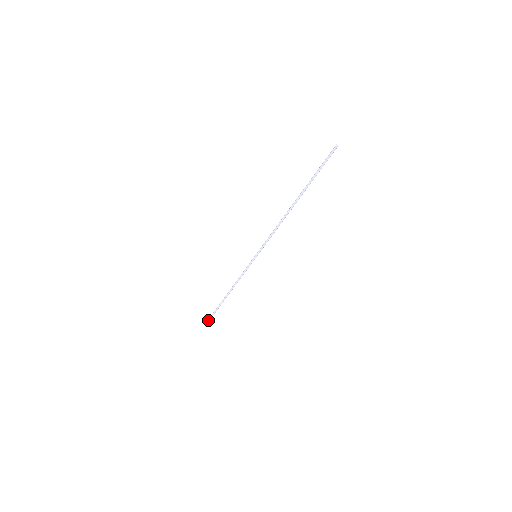
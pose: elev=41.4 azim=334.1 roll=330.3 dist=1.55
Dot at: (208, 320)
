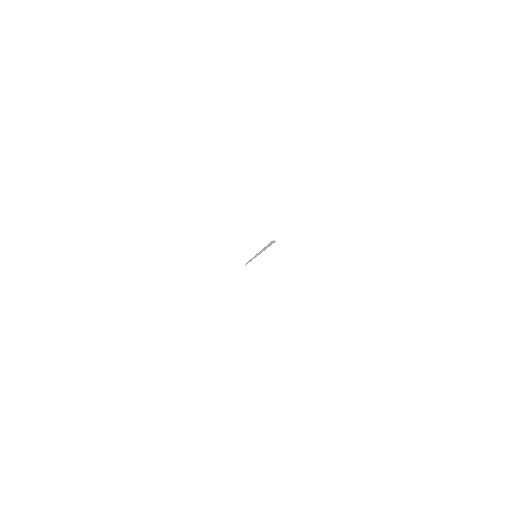
Dot at: occluded
